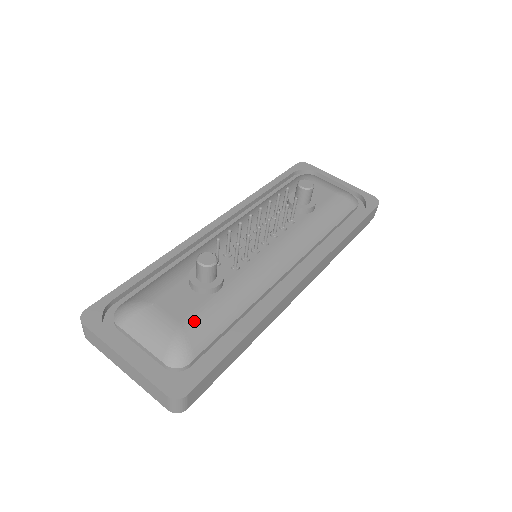
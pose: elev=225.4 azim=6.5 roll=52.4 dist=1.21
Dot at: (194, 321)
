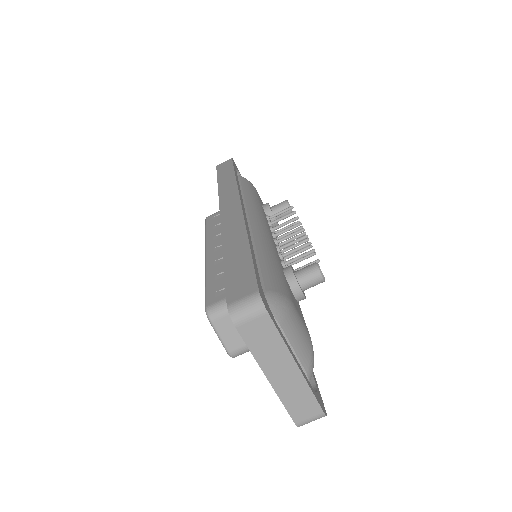
Dot at: occluded
